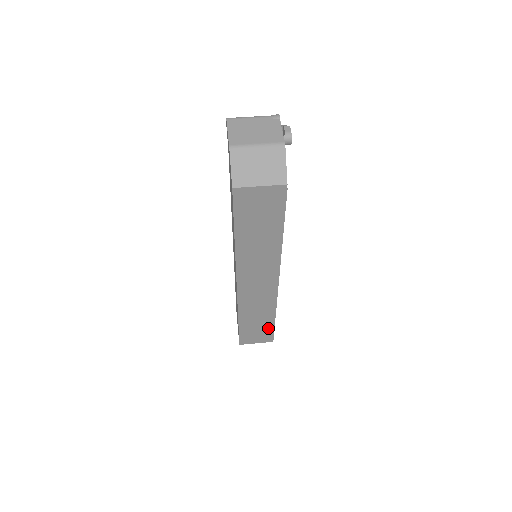
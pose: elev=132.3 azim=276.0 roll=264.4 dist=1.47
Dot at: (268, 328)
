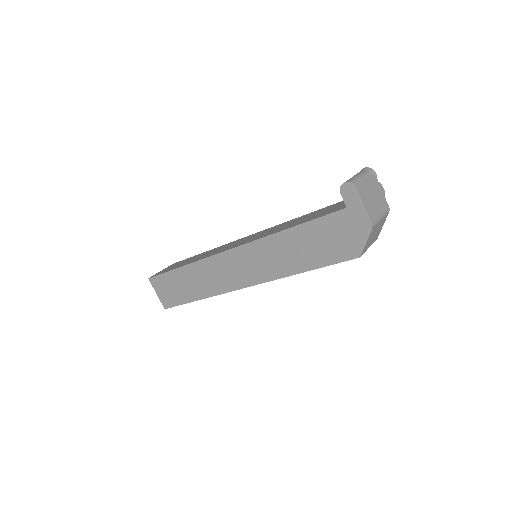
Dot at: occluded
